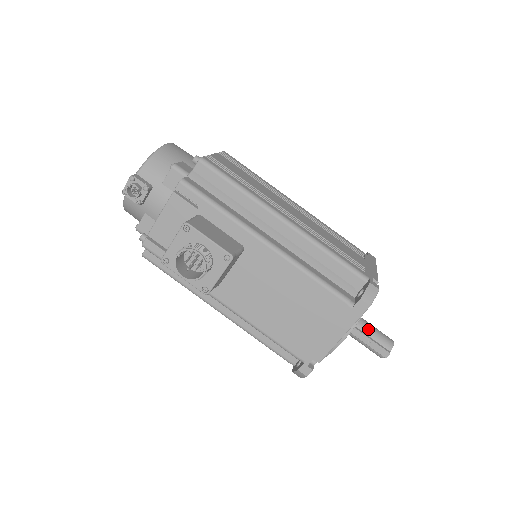
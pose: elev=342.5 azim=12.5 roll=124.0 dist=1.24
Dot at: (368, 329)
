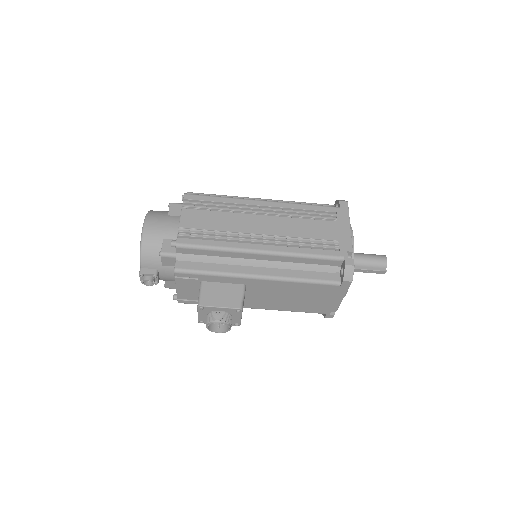
Dot at: (363, 263)
